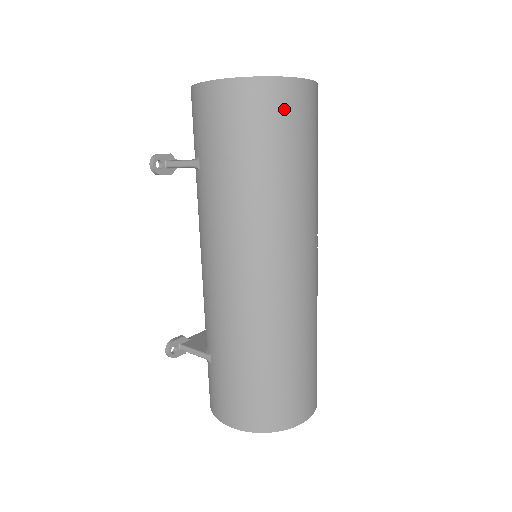
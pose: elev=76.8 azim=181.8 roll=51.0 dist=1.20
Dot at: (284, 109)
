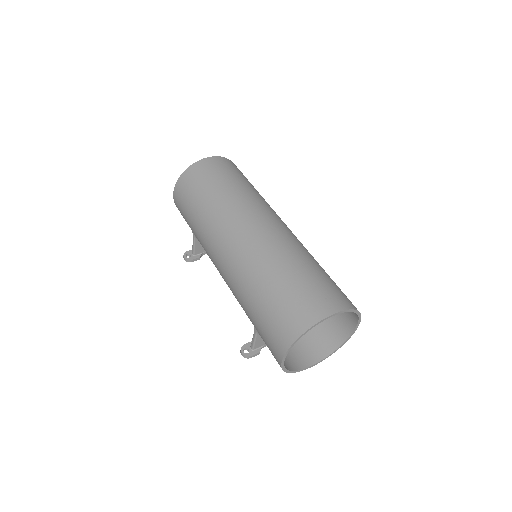
Dot at: (200, 173)
